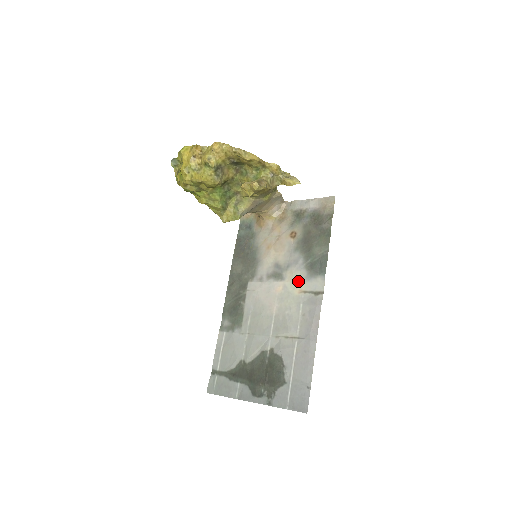
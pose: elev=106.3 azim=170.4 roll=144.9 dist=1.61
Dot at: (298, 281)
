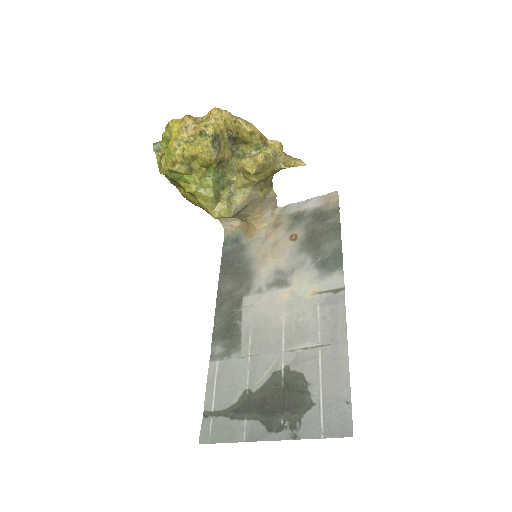
Dot at: (309, 283)
